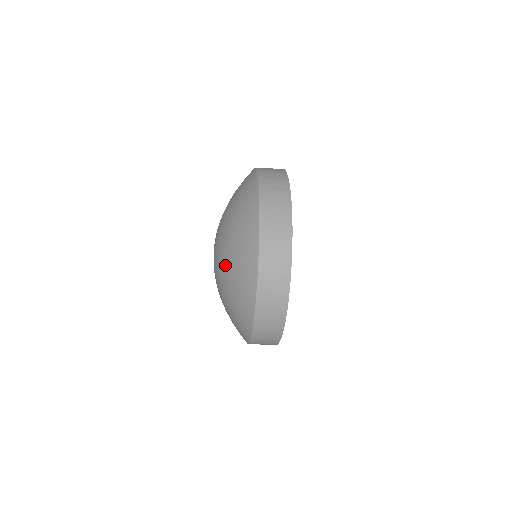
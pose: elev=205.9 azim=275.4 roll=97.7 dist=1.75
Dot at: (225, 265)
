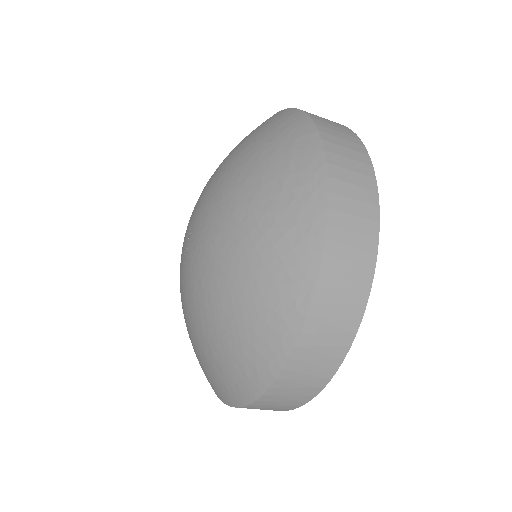
Dot at: (213, 311)
